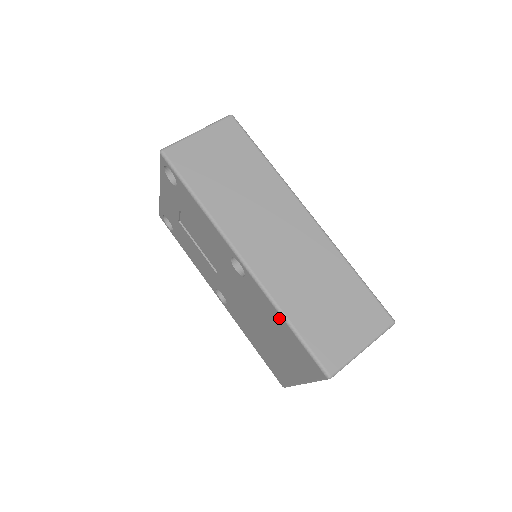
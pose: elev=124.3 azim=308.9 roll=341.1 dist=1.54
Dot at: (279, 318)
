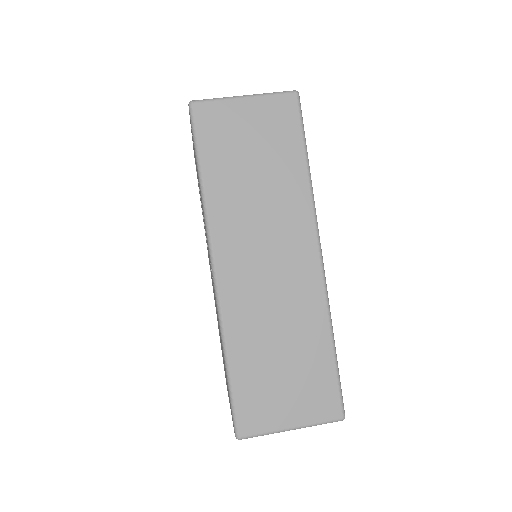
Dot at: occluded
